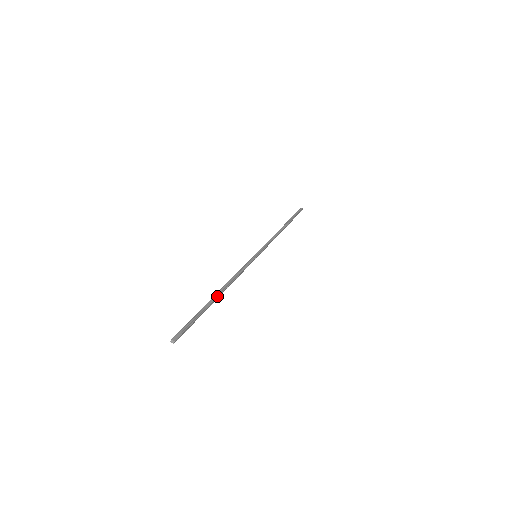
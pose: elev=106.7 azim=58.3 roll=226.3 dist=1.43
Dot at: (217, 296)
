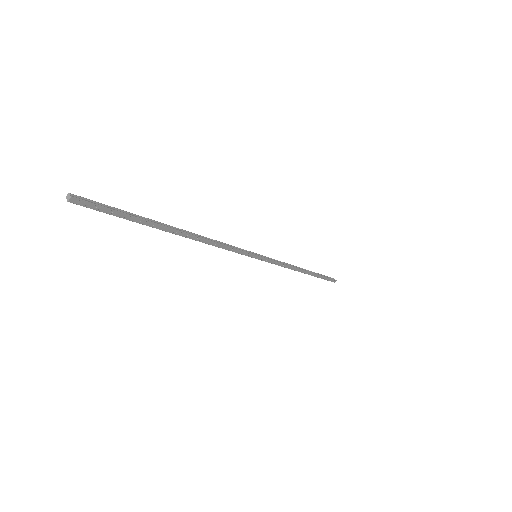
Dot at: (176, 228)
